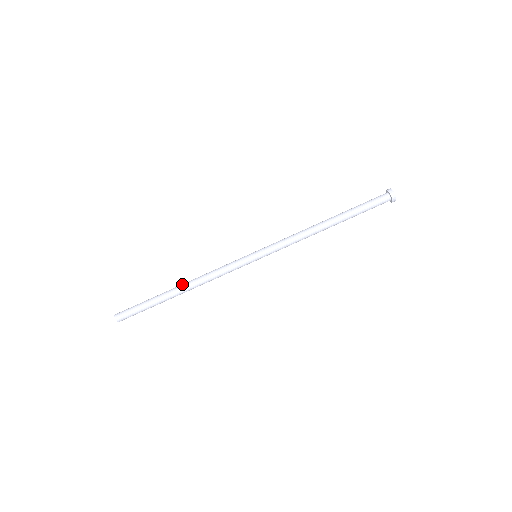
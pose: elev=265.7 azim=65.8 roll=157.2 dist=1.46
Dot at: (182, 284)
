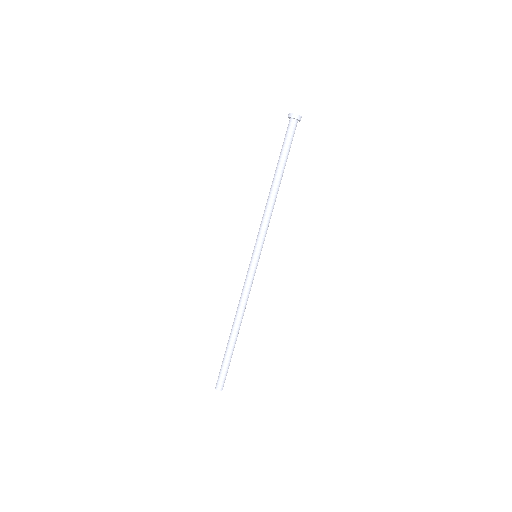
Dot at: (234, 326)
